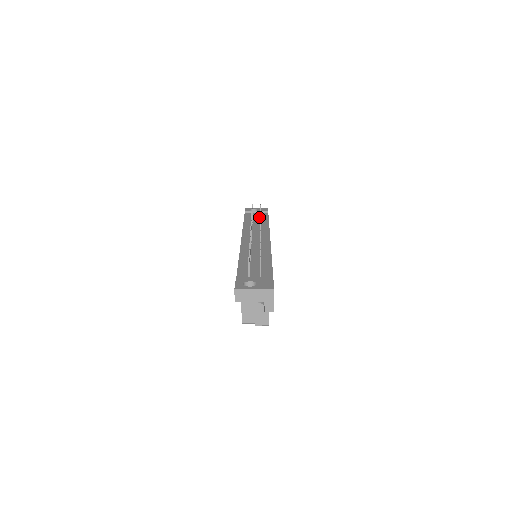
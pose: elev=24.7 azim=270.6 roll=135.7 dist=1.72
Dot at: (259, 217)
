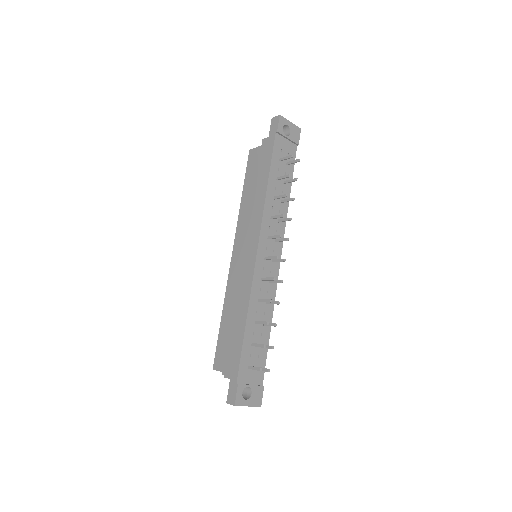
Dot at: (286, 163)
